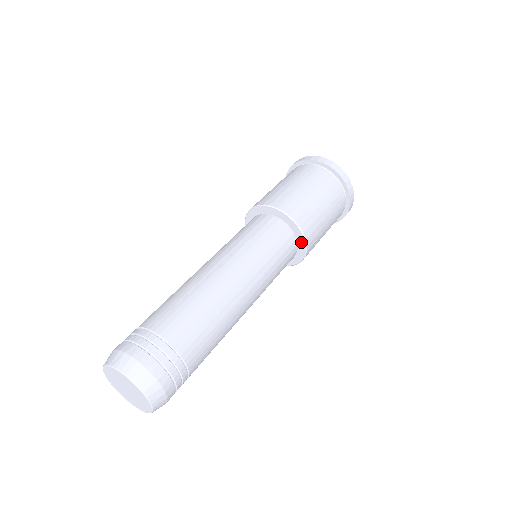
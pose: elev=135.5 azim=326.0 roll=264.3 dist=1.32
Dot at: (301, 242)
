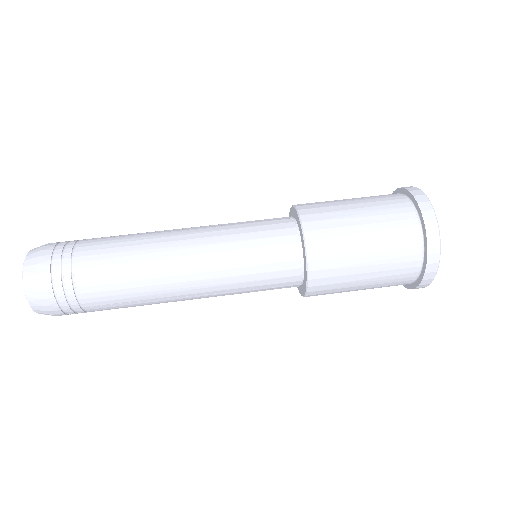
Dot at: (303, 290)
